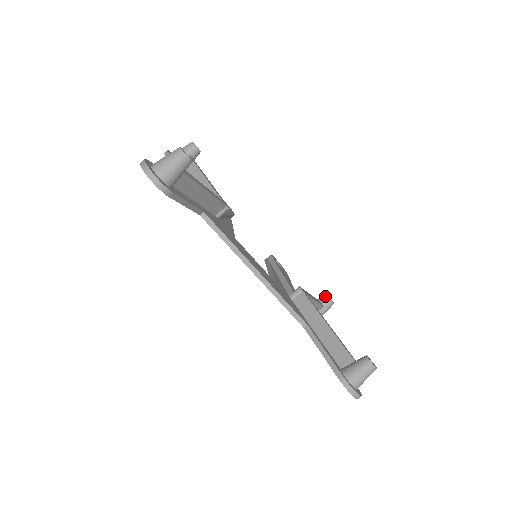
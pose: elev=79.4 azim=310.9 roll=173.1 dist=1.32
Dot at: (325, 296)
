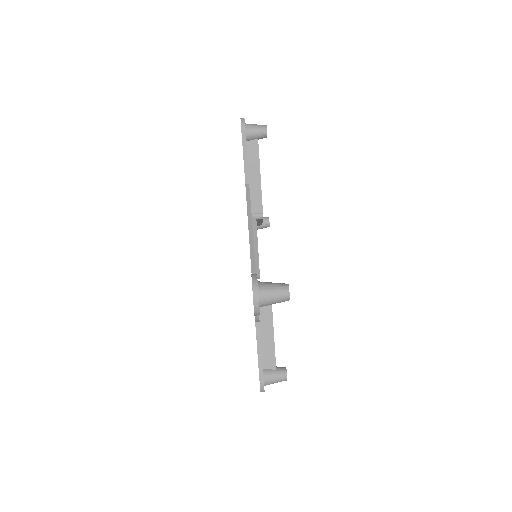
Dot at: (284, 367)
